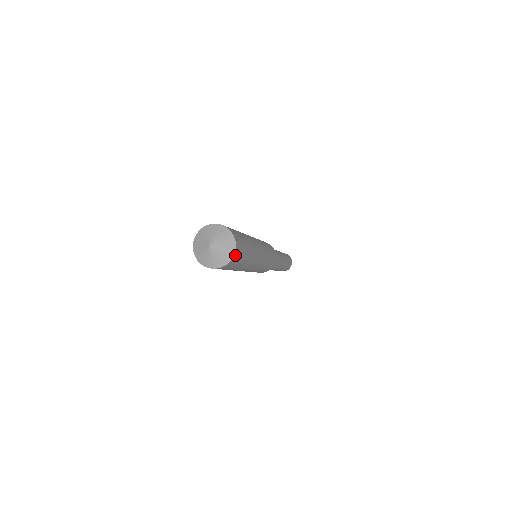
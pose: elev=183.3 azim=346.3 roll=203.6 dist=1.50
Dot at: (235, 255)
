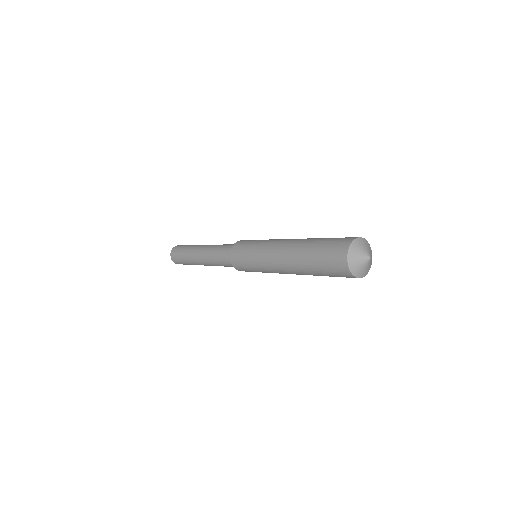
Dot at: occluded
